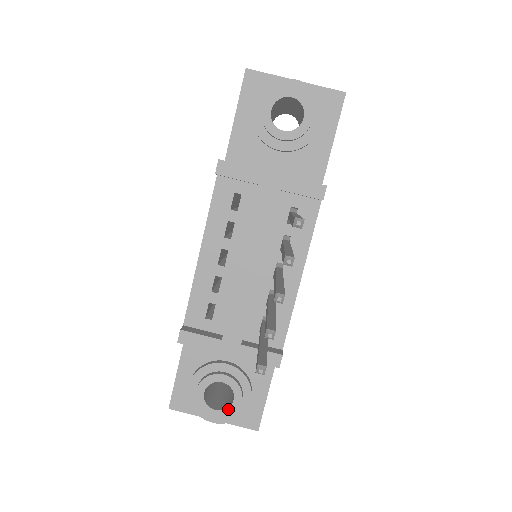
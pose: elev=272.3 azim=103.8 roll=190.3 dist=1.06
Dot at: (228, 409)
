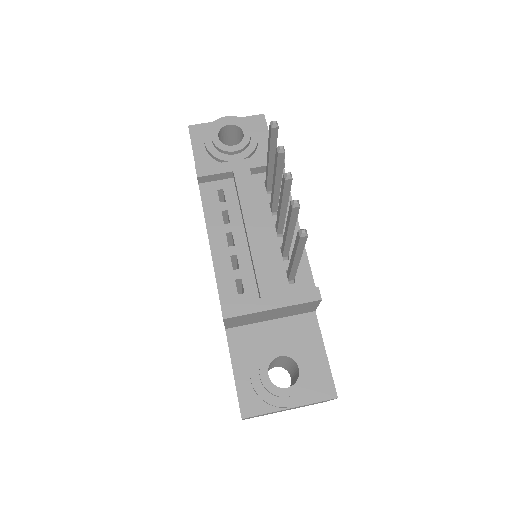
Dot at: (298, 381)
